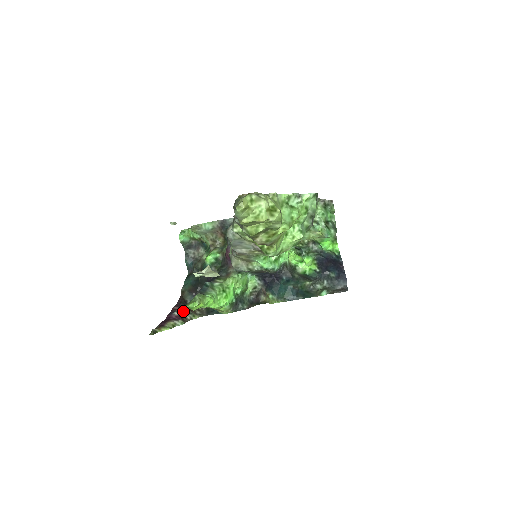
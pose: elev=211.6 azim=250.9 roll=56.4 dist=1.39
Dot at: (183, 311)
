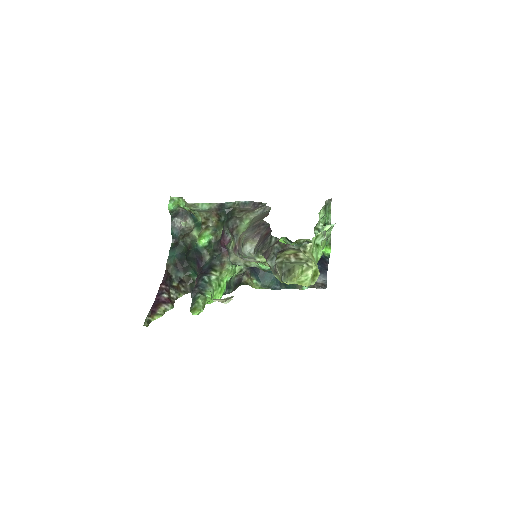
Dot at: (170, 290)
